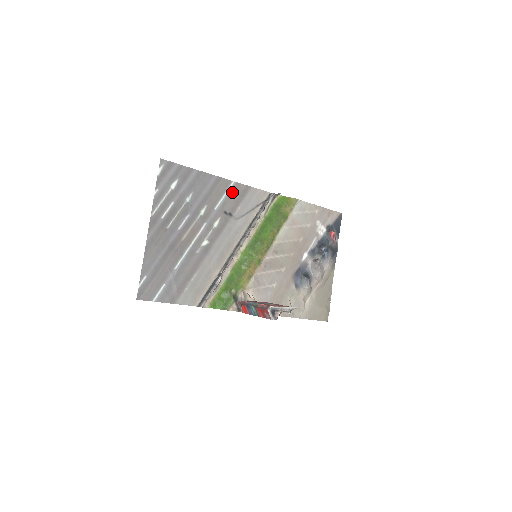
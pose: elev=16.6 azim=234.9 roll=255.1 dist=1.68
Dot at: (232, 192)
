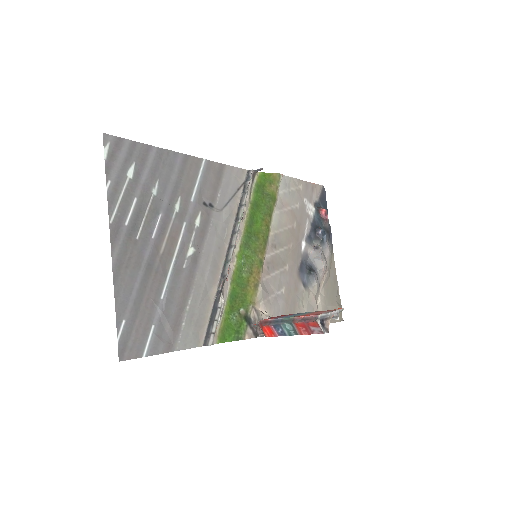
Dot at: (206, 174)
